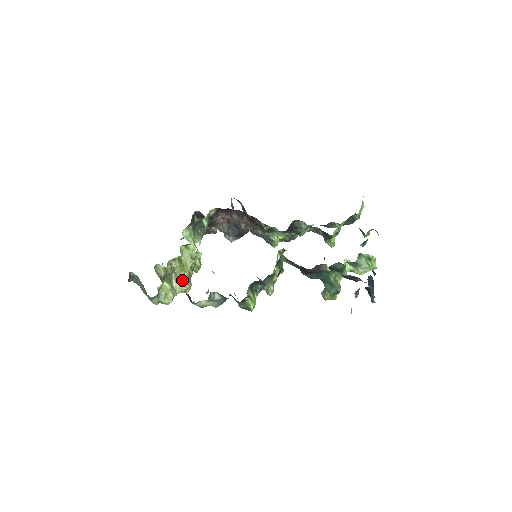
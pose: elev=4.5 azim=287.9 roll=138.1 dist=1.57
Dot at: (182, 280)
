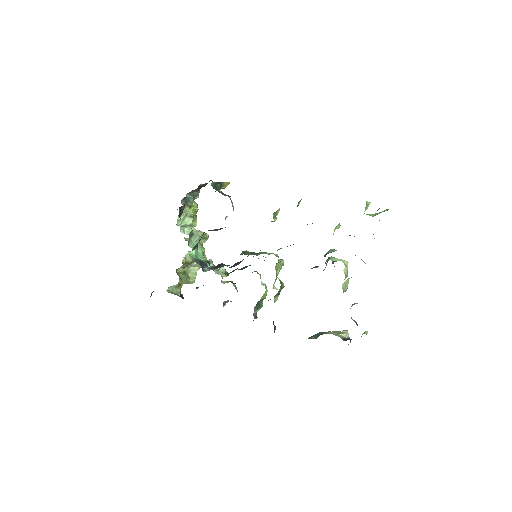
Dot at: (196, 265)
